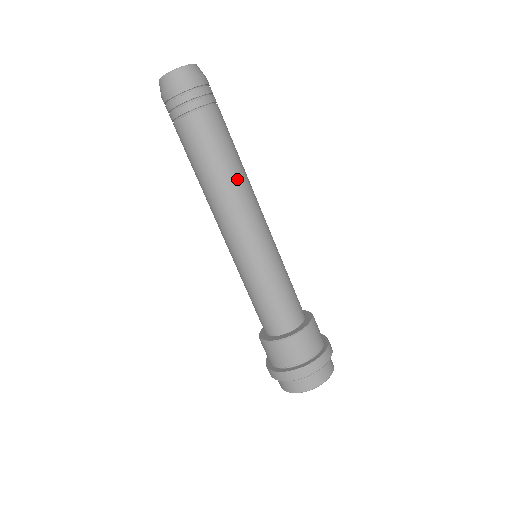
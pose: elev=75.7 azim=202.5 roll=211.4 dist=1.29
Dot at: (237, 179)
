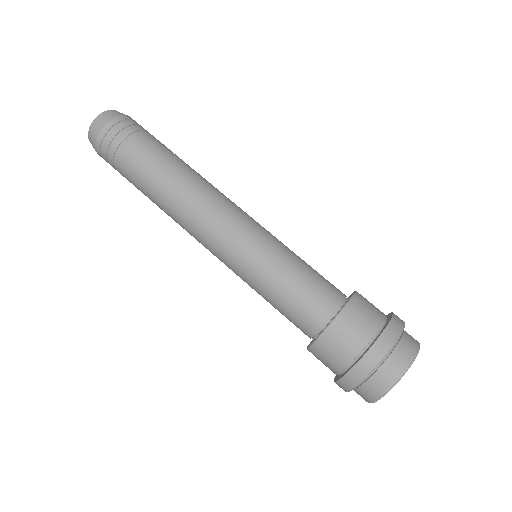
Dot at: occluded
